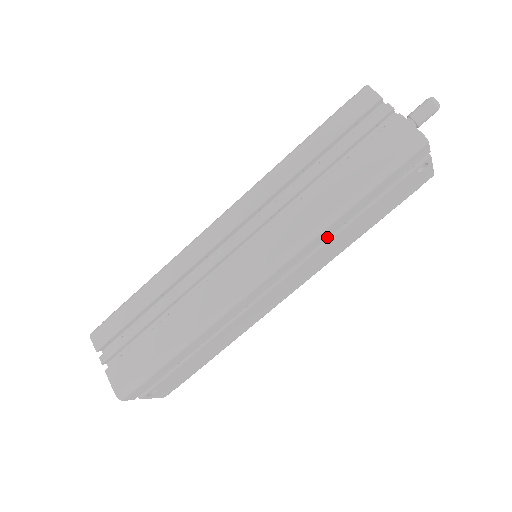
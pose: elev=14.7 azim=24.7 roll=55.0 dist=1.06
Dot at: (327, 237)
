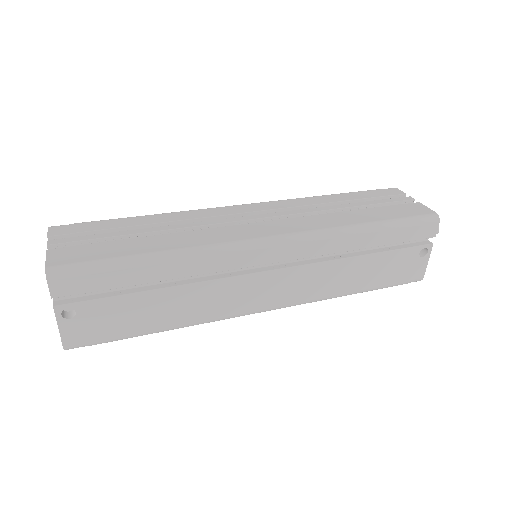
Dot at: (339, 250)
